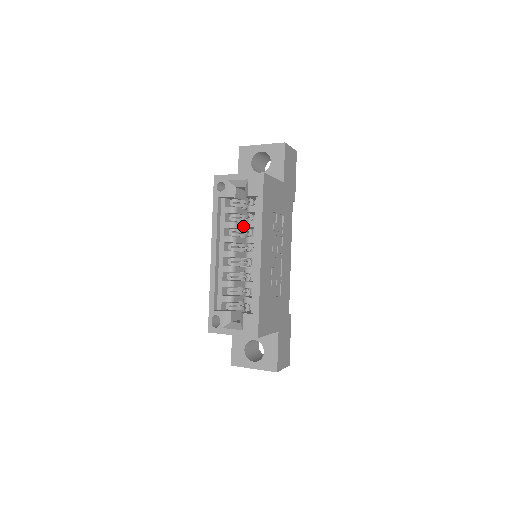
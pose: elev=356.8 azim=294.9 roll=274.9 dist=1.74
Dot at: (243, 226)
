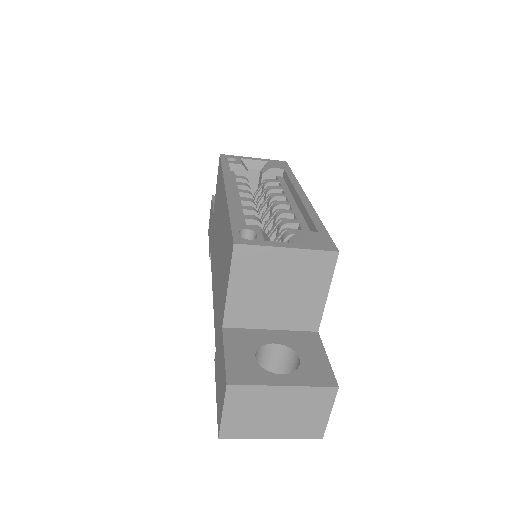
Dot at: occluded
